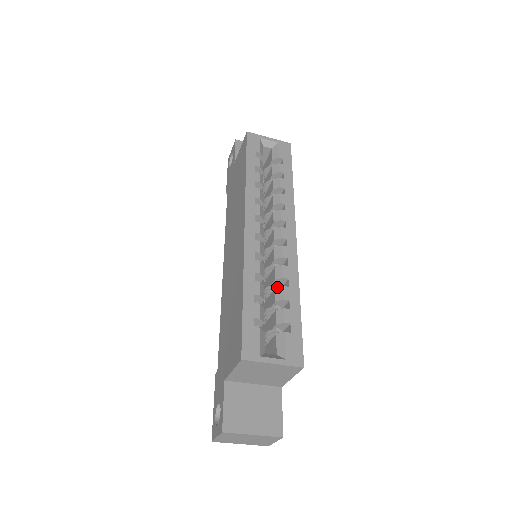
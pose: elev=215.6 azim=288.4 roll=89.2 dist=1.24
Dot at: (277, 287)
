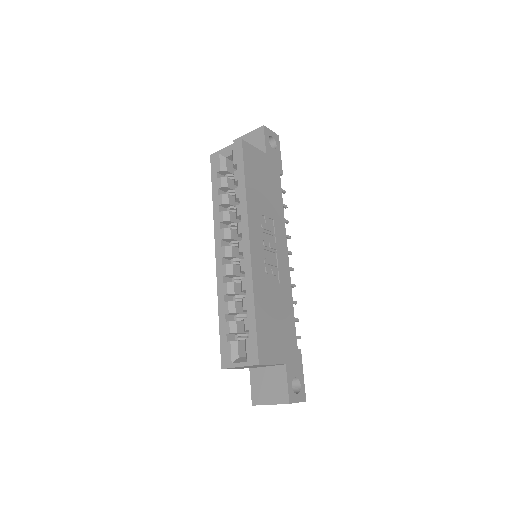
Dot at: (242, 299)
